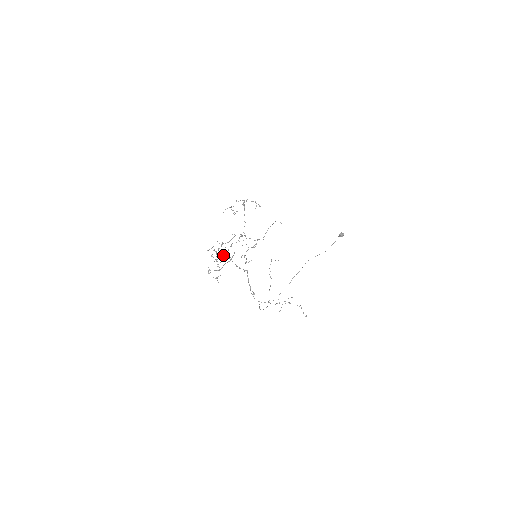
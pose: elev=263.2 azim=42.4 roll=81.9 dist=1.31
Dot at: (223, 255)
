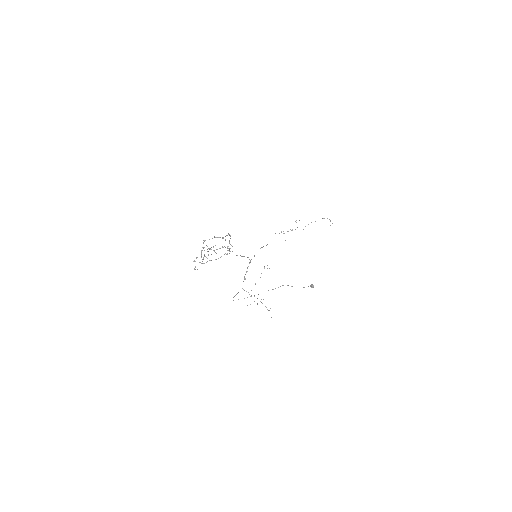
Dot at: occluded
